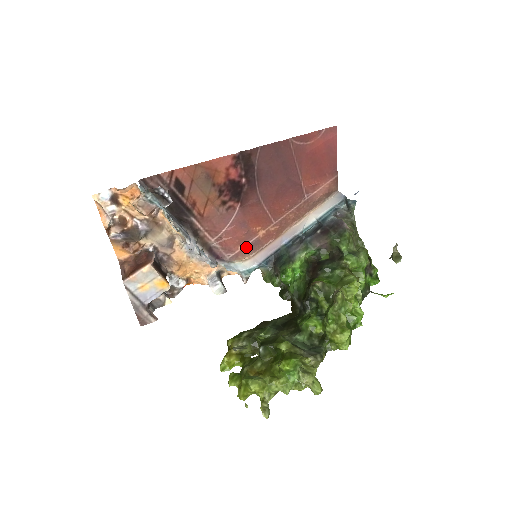
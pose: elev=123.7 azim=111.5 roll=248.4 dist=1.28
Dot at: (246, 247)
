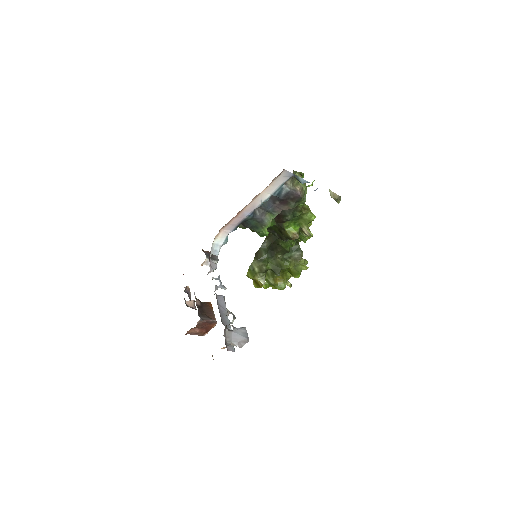
Dot at: occluded
